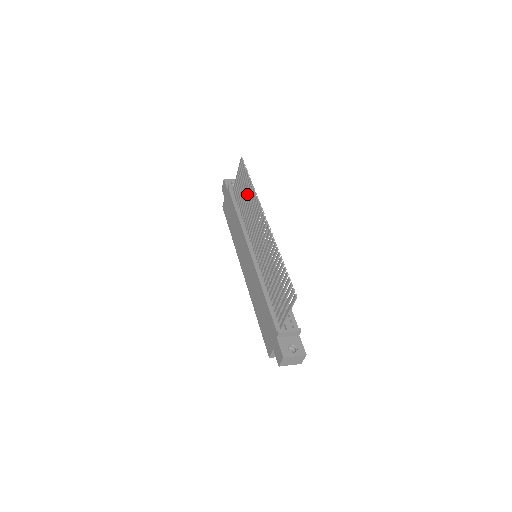
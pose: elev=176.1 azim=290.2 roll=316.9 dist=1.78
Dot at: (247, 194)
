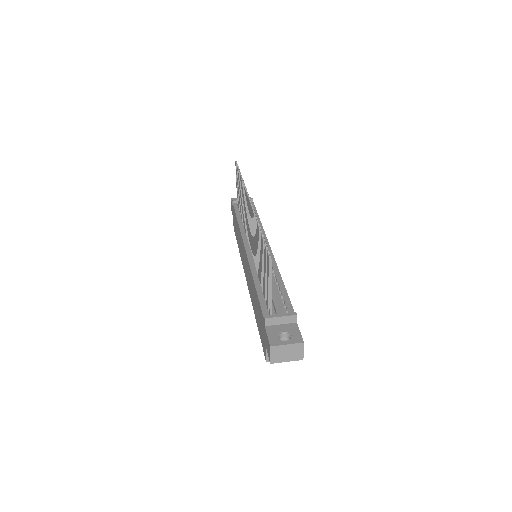
Dot at: (241, 192)
